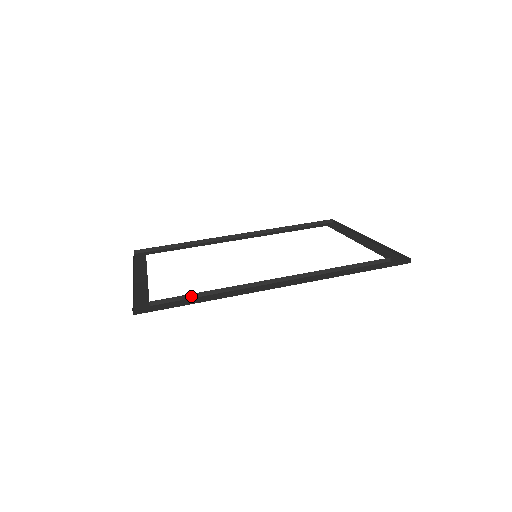
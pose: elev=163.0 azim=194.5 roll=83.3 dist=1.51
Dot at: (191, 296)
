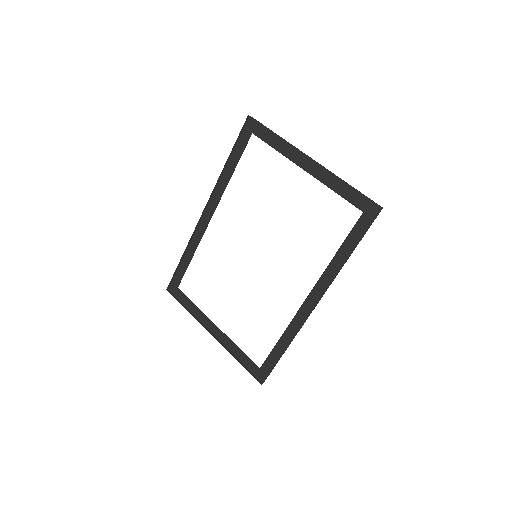
Dot at: (273, 349)
